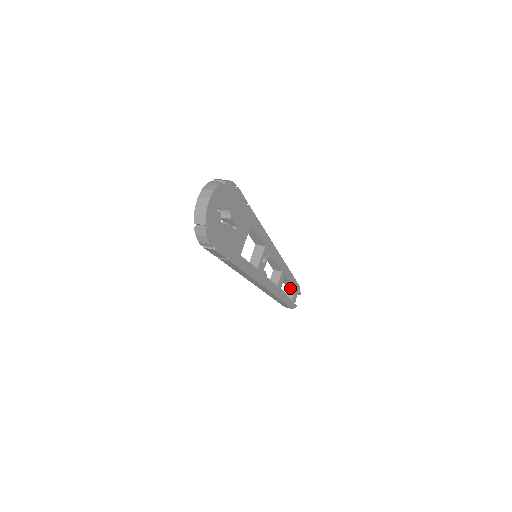
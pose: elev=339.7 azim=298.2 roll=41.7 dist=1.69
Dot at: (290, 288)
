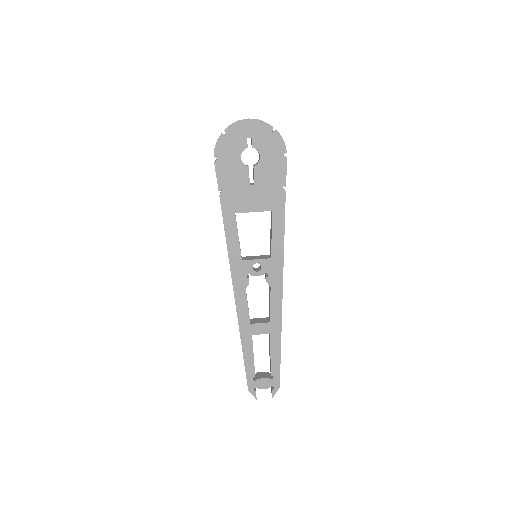
Dot at: occluded
